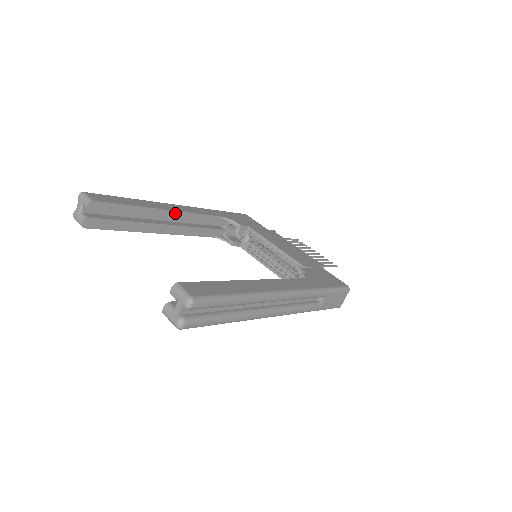
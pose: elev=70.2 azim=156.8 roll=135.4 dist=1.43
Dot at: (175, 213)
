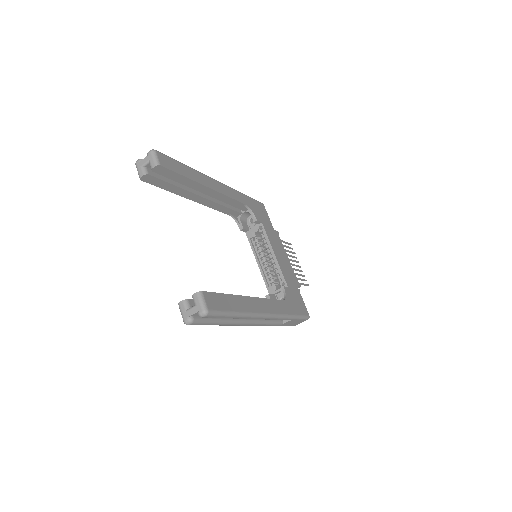
Dot at: (214, 192)
